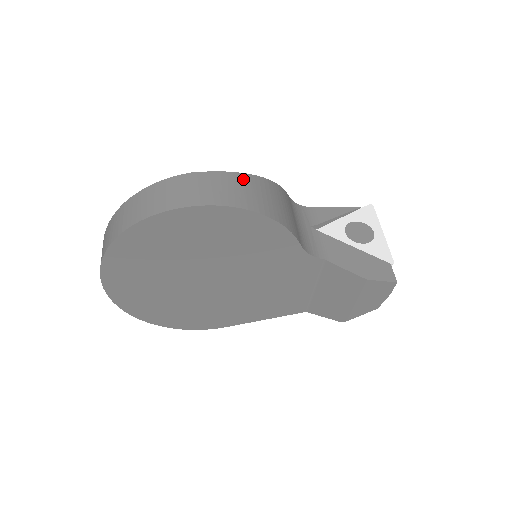
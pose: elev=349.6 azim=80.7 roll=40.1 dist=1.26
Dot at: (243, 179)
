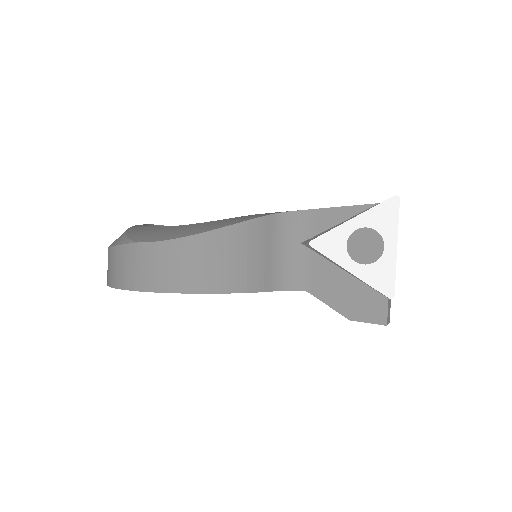
Dot at: (187, 247)
